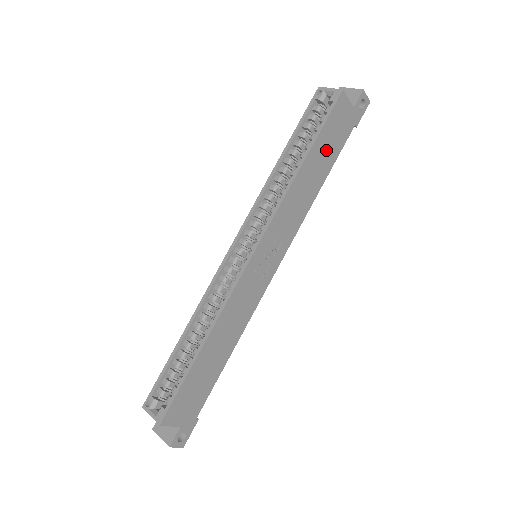
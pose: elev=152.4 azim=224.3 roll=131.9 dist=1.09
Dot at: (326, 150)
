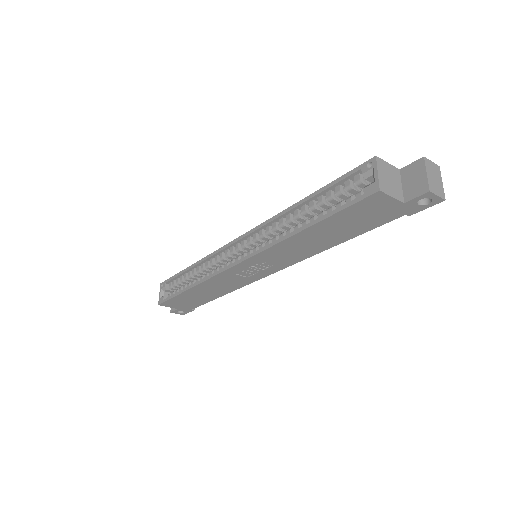
Dot at: (344, 226)
